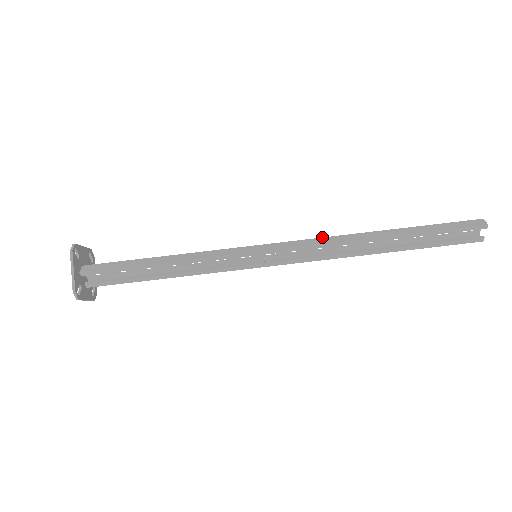
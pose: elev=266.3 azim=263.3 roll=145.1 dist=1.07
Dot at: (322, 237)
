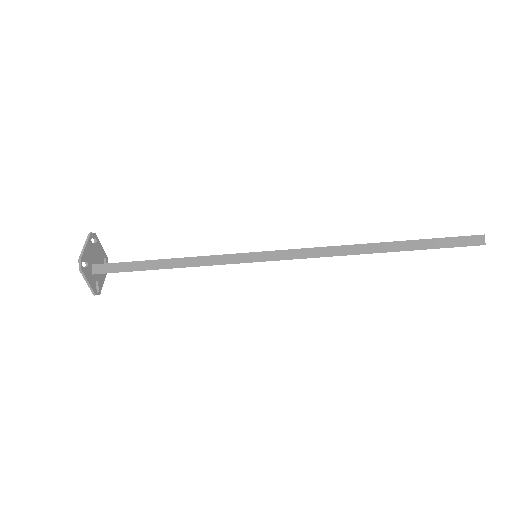
Dot at: (321, 247)
